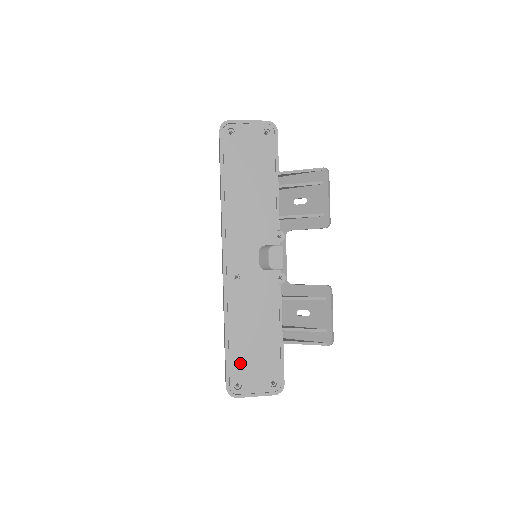
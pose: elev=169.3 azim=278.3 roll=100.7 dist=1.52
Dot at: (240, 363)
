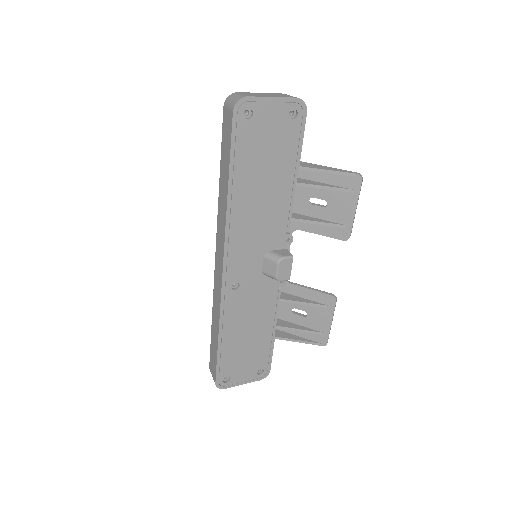
Dot at: (231, 361)
